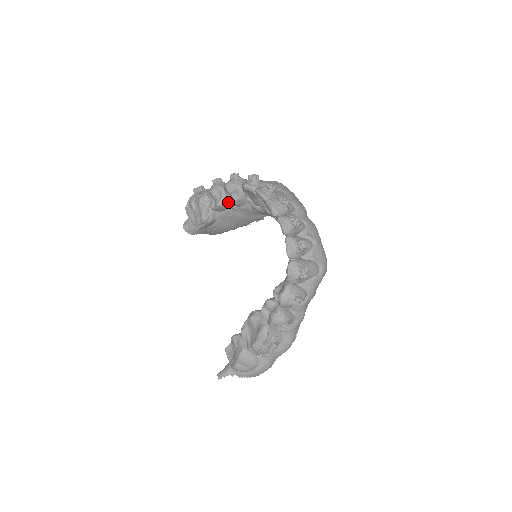
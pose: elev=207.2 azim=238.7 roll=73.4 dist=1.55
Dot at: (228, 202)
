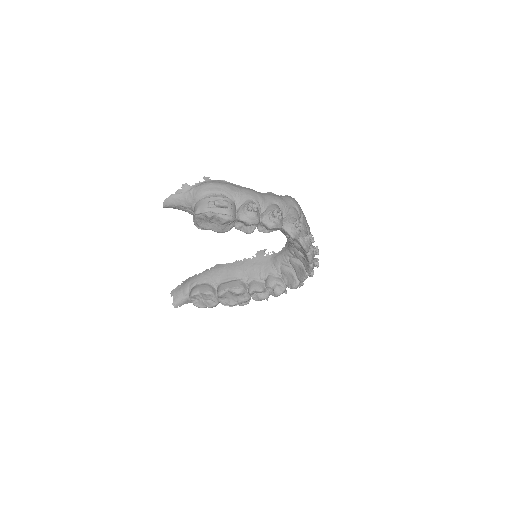
Dot at: (259, 231)
